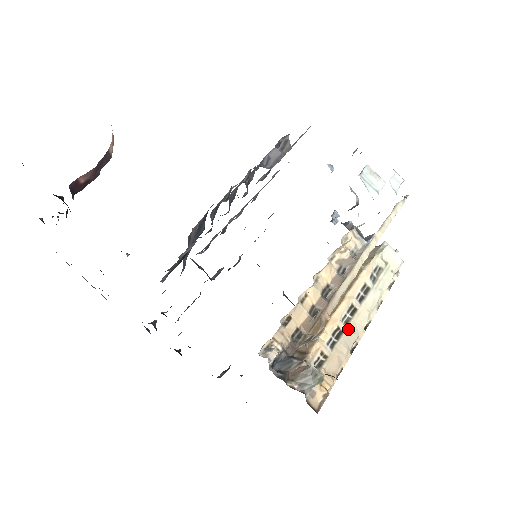
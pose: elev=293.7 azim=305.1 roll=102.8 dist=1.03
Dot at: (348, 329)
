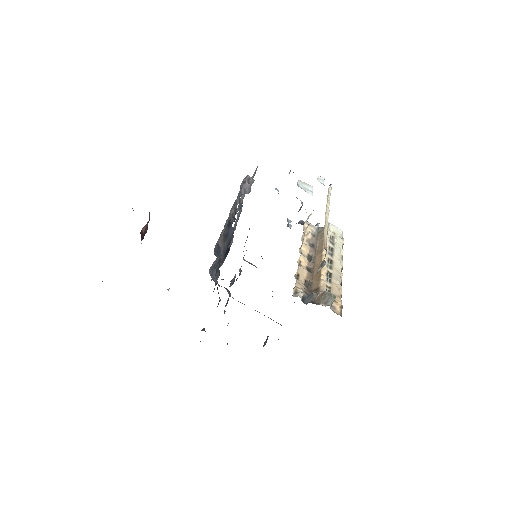
Dot at: (333, 271)
